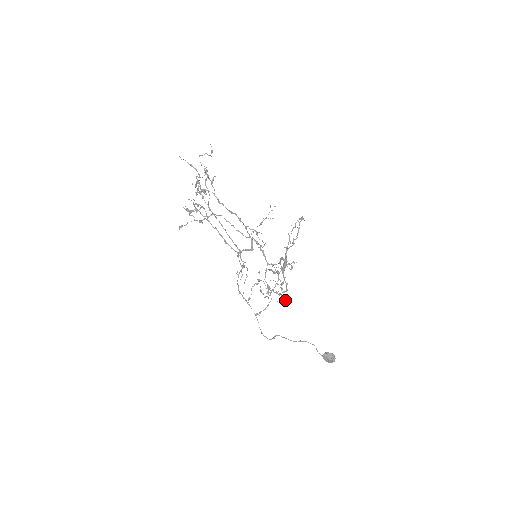
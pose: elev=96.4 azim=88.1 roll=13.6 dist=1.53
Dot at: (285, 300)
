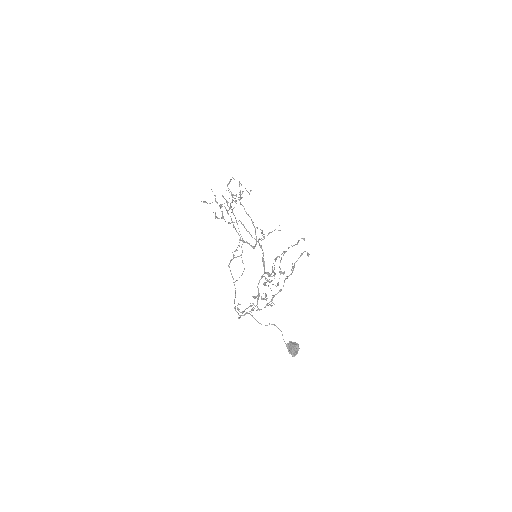
Dot at: occluded
